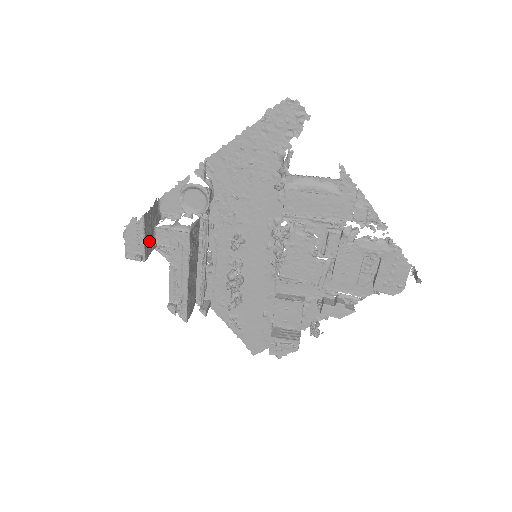
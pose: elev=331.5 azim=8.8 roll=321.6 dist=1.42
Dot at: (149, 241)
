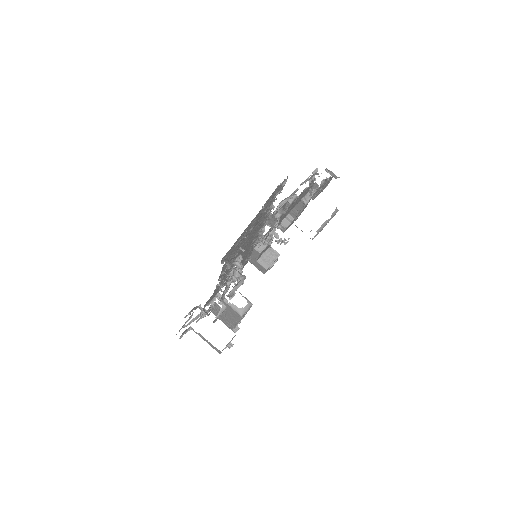
Dot at: occluded
